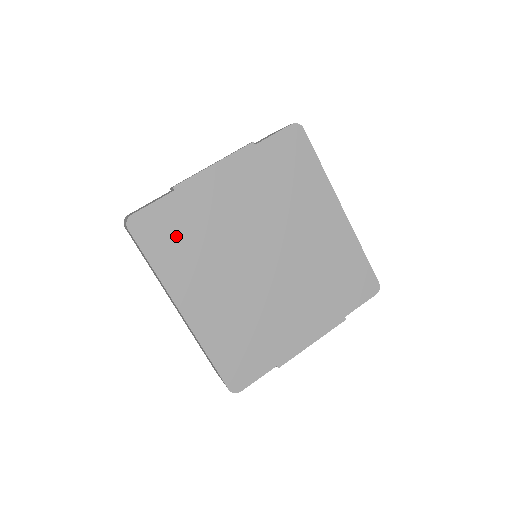
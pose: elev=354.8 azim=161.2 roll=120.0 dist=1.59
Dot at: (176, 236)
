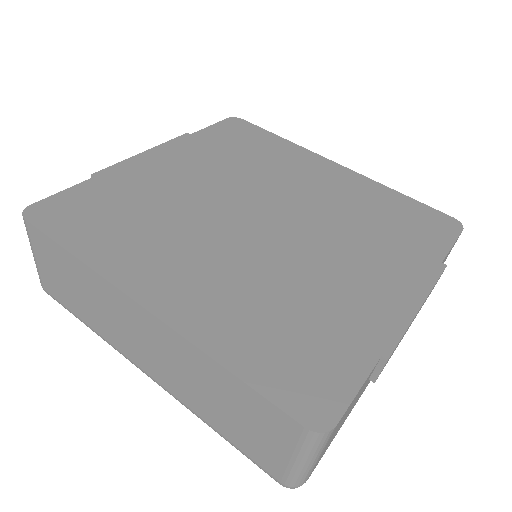
Dot at: (107, 216)
